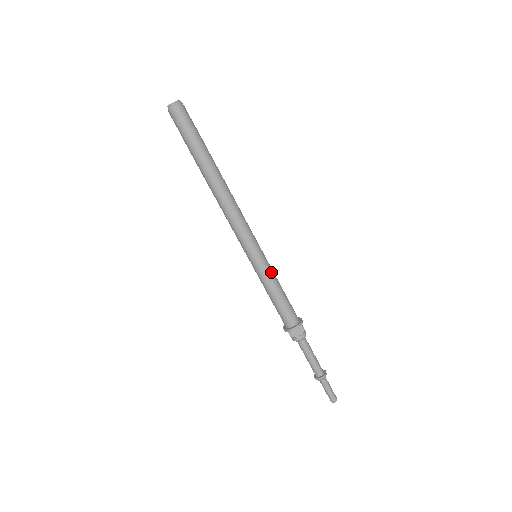
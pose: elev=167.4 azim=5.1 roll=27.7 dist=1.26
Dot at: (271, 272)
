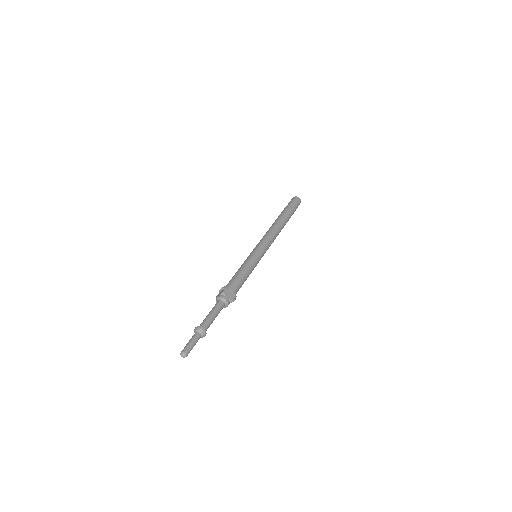
Dot at: (255, 266)
